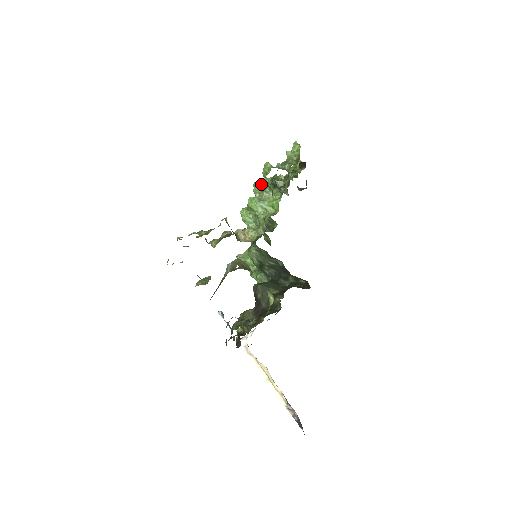
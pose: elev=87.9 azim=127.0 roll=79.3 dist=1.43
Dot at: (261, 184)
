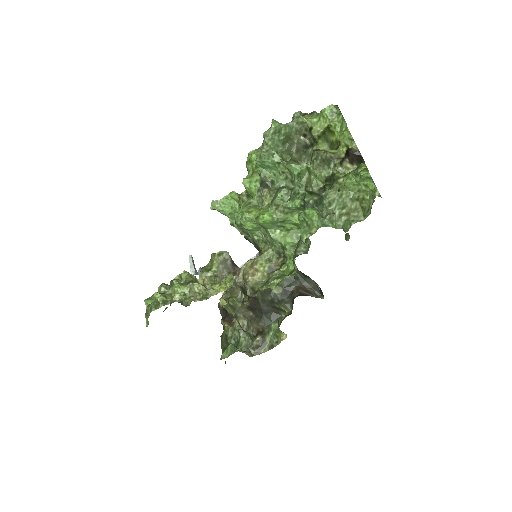
Dot at: (273, 160)
